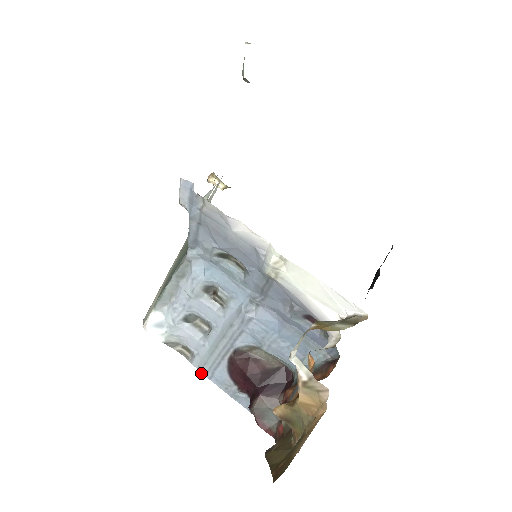
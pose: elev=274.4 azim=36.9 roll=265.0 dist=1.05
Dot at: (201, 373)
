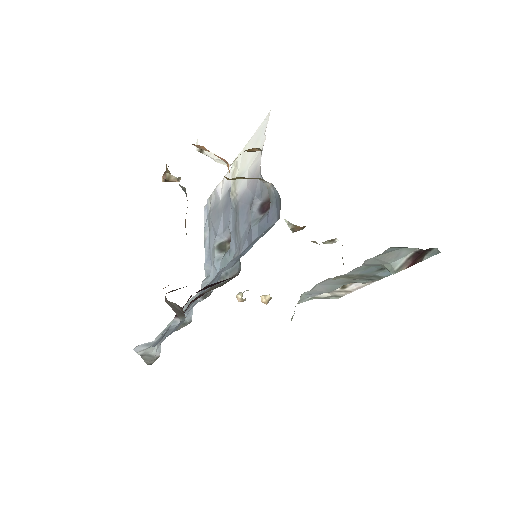
Dot at: occluded
